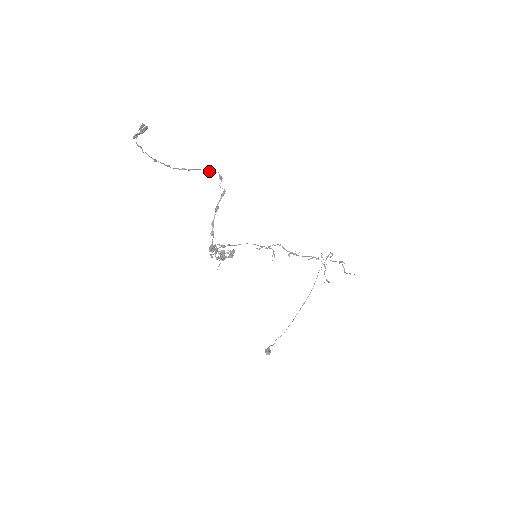
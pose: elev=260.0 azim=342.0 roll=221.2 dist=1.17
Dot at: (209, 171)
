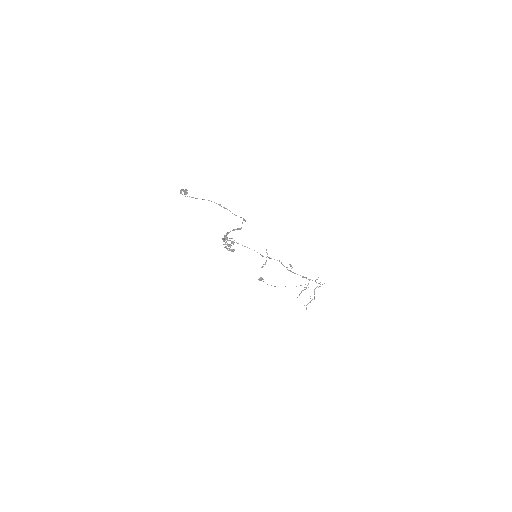
Dot at: occluded
